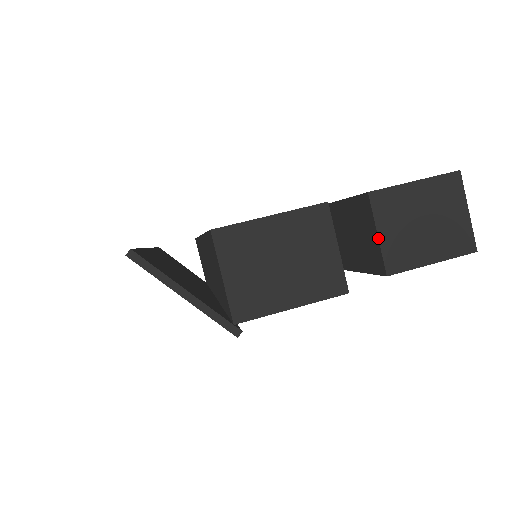
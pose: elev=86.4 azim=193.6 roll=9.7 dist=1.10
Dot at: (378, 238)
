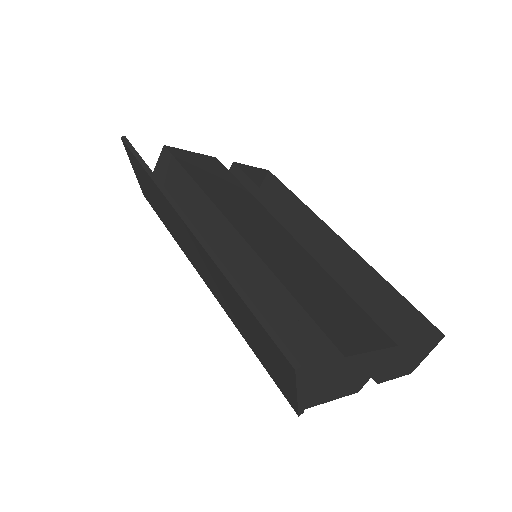
Dot at: (393, 366)
